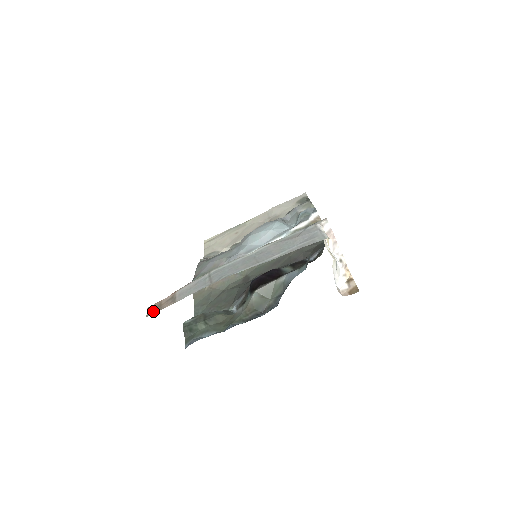
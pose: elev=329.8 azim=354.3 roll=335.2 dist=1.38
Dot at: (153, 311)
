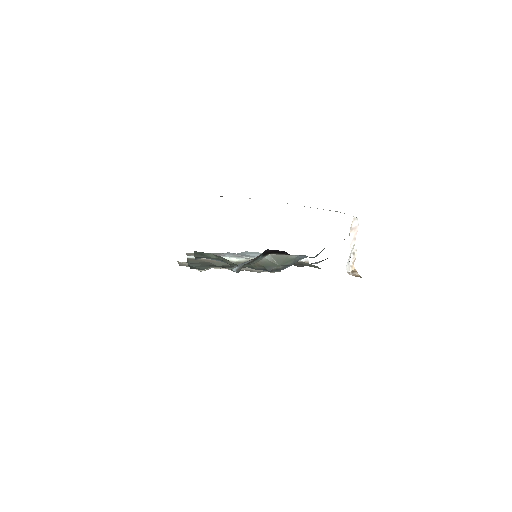
Dot at: occluded
